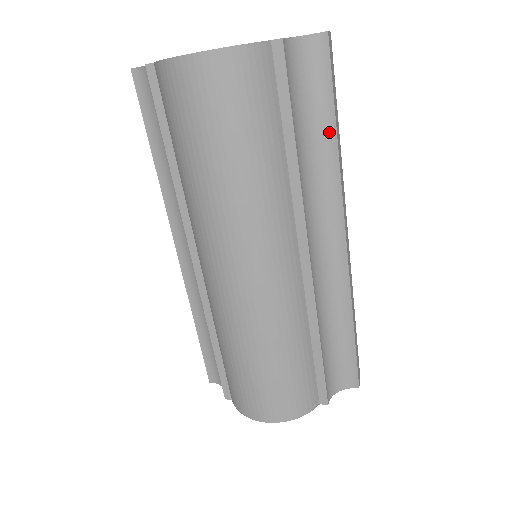
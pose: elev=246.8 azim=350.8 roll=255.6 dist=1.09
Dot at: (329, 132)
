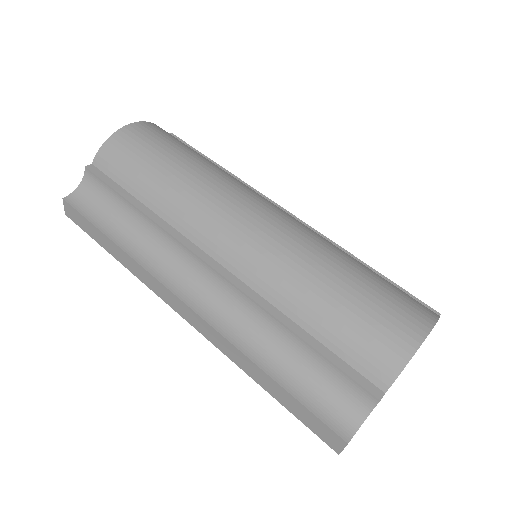
Dot at: occluded
